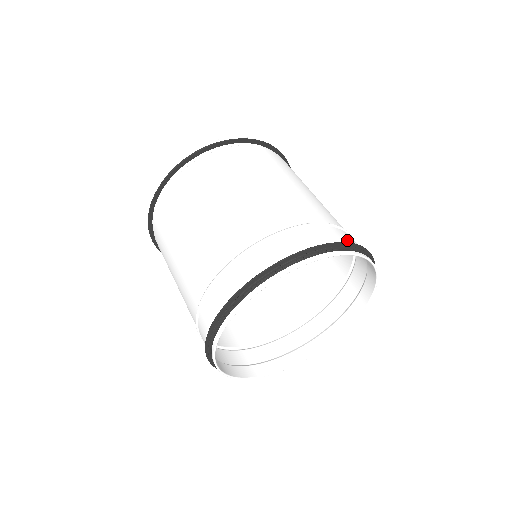
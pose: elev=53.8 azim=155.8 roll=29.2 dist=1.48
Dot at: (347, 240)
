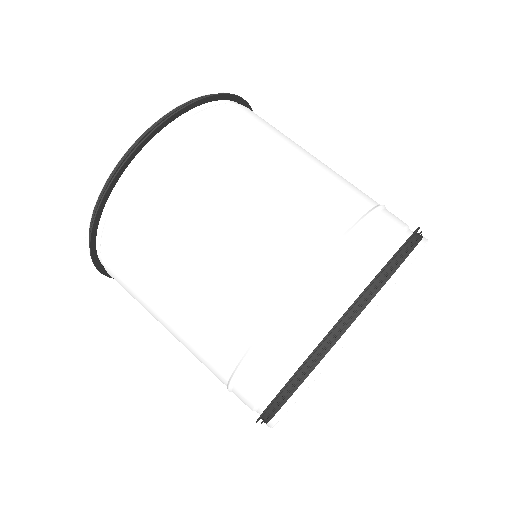
Dot at: occluded
